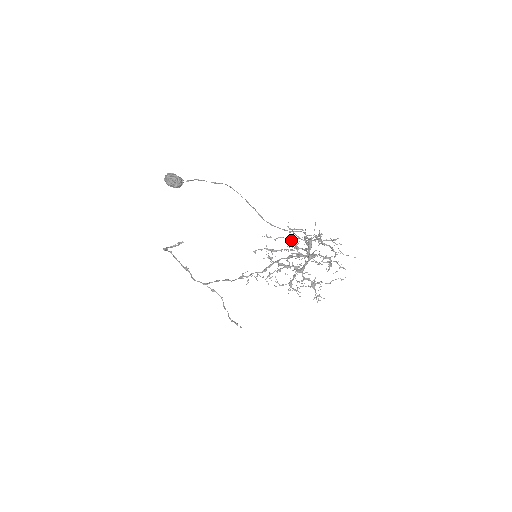
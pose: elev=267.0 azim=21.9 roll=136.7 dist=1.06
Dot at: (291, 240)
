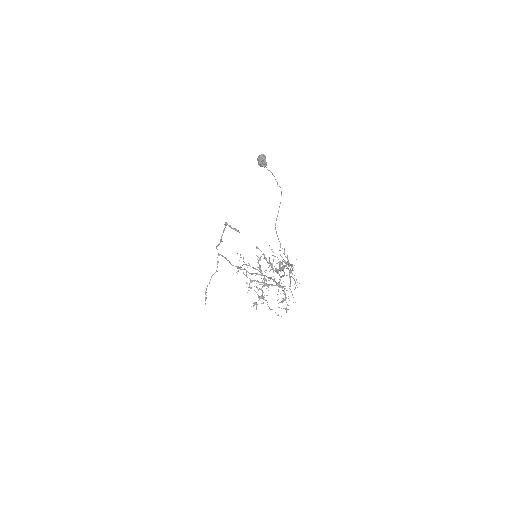
Dot at: (280, 265)
